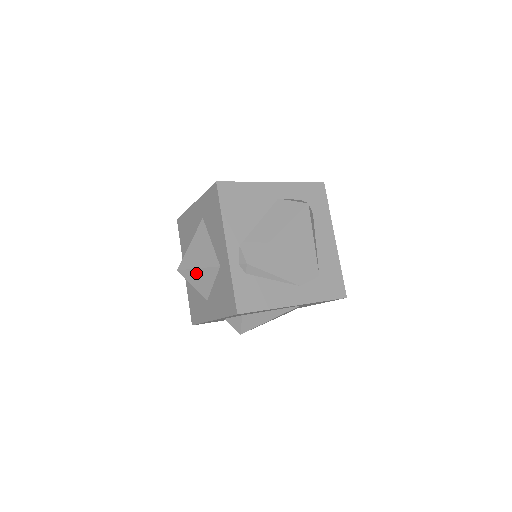
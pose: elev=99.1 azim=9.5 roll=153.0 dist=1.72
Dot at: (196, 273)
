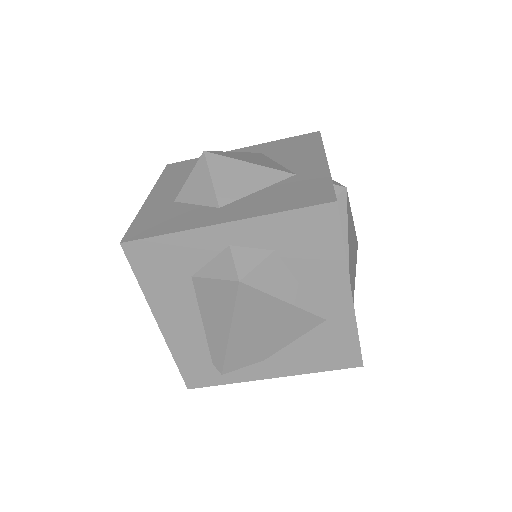
Dot at: (240, 166)
